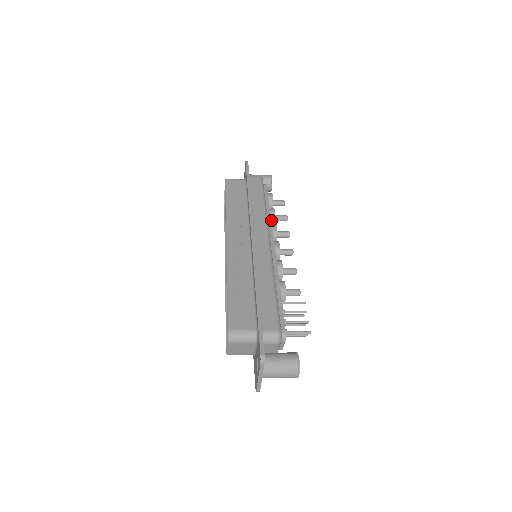
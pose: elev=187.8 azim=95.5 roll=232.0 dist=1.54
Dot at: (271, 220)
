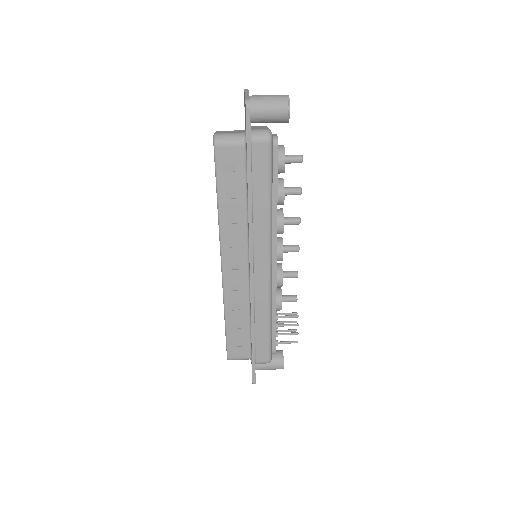
Dot at: occluded
